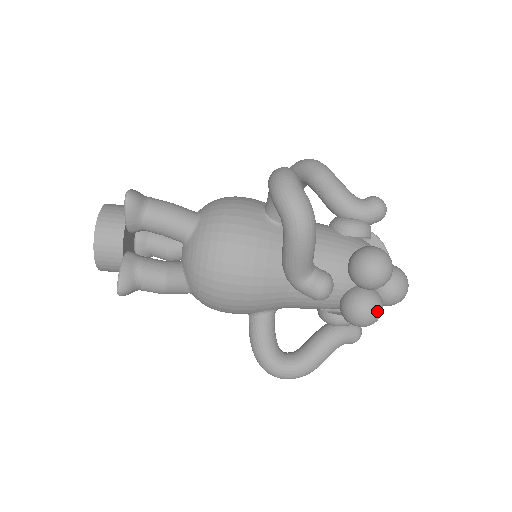
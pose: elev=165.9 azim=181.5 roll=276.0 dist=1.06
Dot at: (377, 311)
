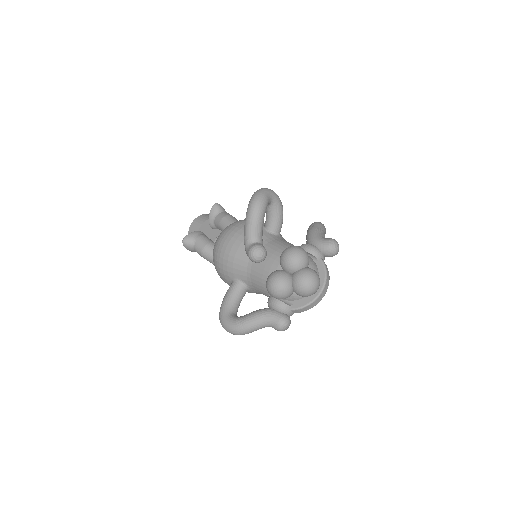
Dot at: (280, 281)
